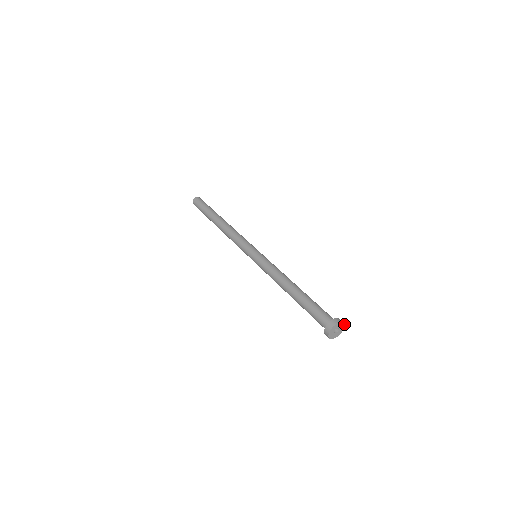
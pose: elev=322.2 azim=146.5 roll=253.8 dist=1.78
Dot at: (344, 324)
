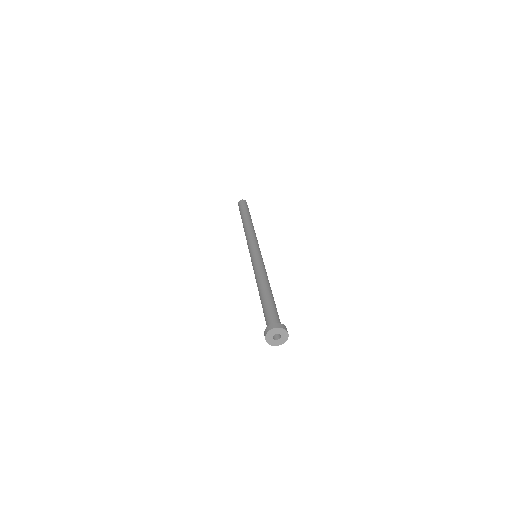
Dot at: occluded
